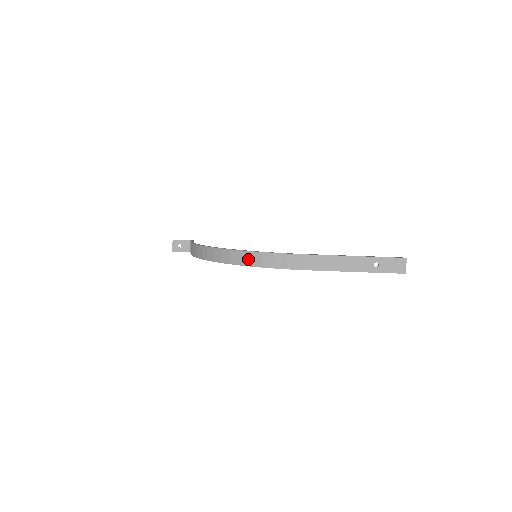
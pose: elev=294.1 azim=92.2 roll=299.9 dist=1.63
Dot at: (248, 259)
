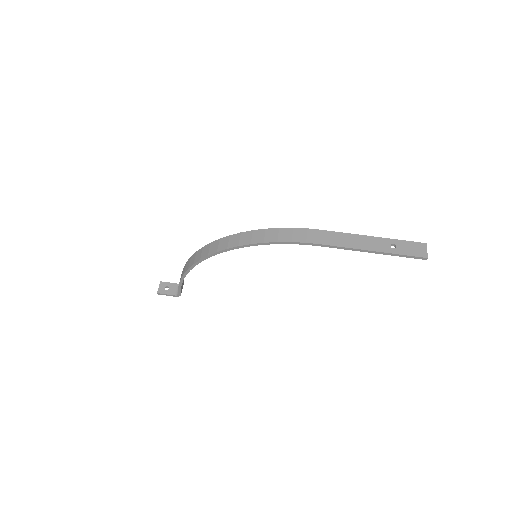
Dot at: (249, 238)
